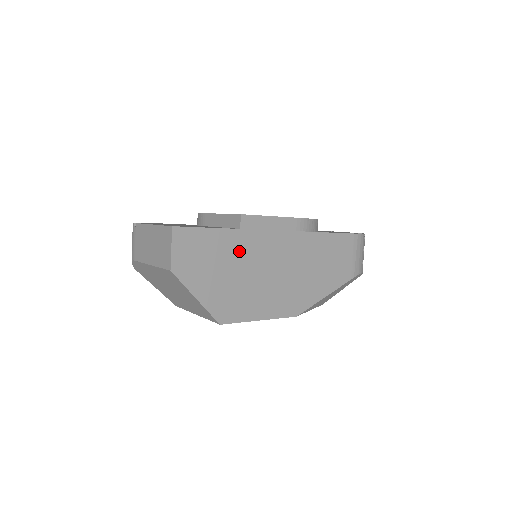
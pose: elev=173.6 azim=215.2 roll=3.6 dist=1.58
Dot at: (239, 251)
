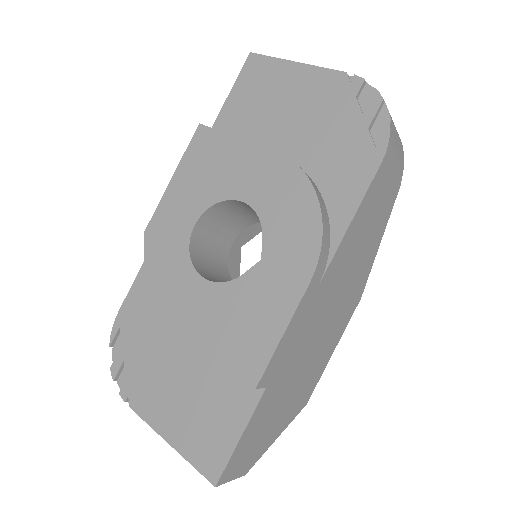
Dot at: (280, 387)
